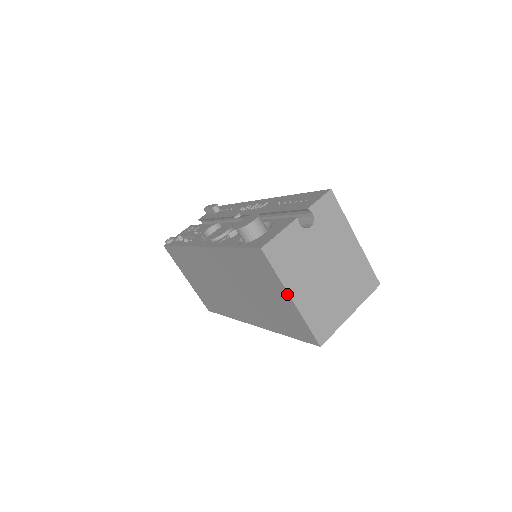
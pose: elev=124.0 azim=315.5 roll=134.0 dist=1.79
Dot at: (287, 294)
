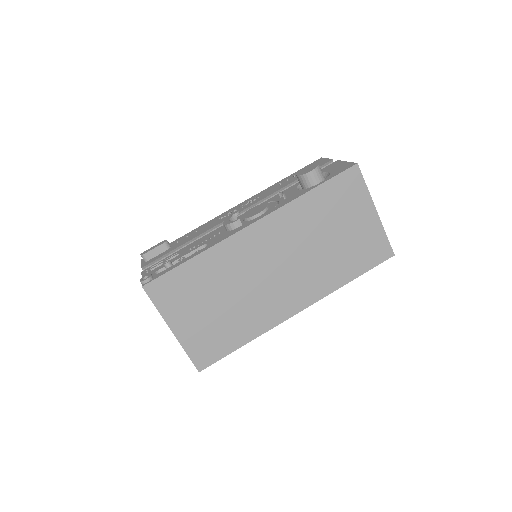
Dot at: (373, 207)
